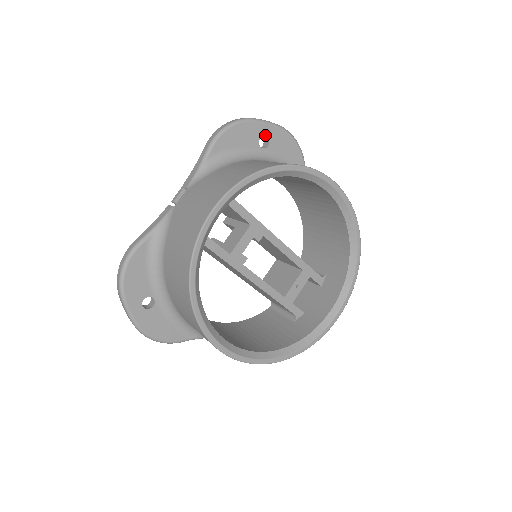
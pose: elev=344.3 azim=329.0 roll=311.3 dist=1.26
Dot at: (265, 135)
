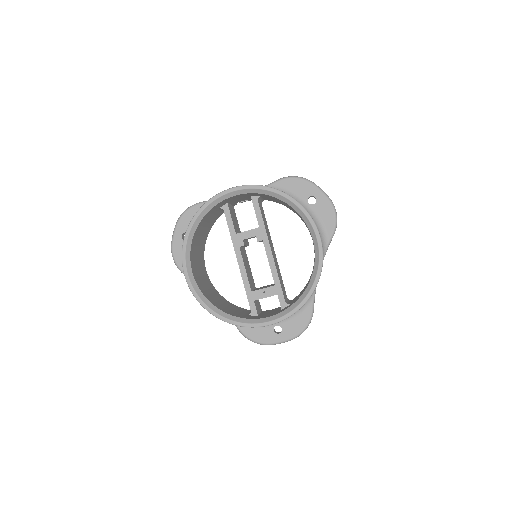
Dot at: (315, 197)
